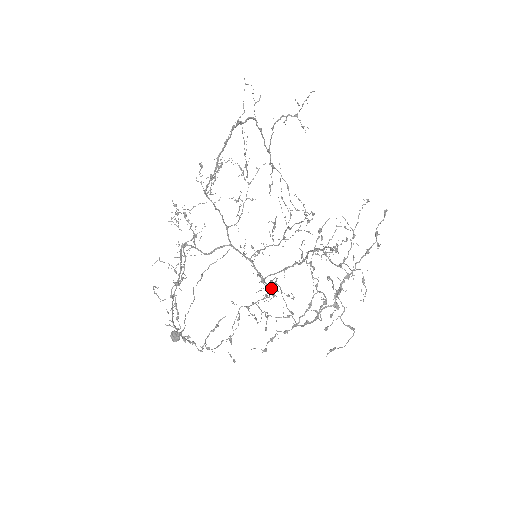
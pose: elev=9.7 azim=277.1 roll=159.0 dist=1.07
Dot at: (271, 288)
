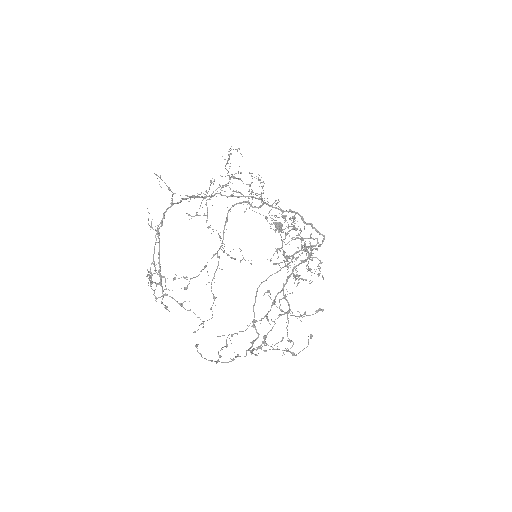
Dot at: (322, 235)
